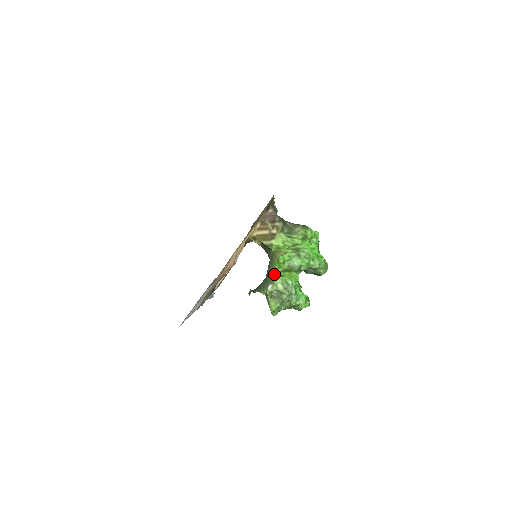
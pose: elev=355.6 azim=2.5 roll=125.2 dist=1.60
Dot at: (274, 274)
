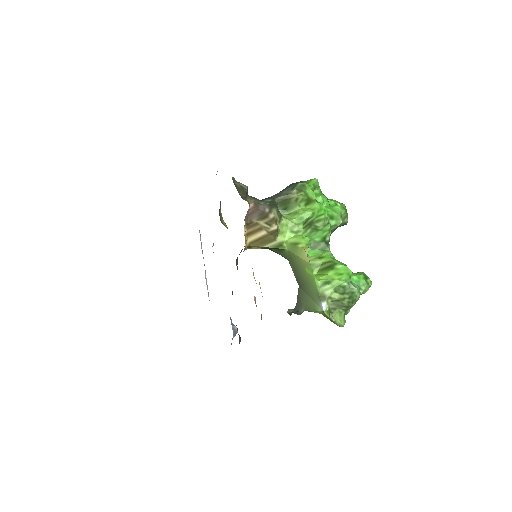
Dot at: (318, 286)
